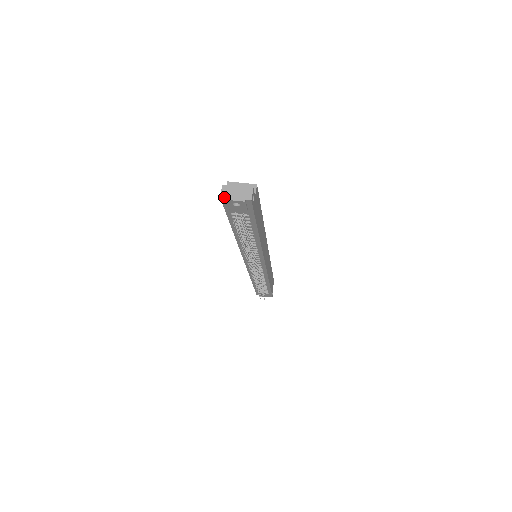
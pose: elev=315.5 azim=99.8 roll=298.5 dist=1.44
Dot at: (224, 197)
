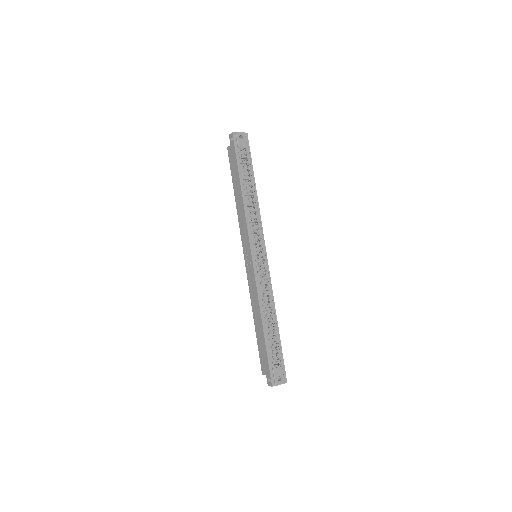
Dot at: (234, 132)
